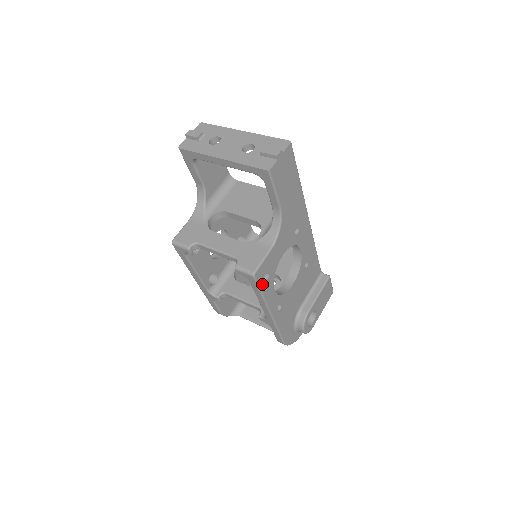
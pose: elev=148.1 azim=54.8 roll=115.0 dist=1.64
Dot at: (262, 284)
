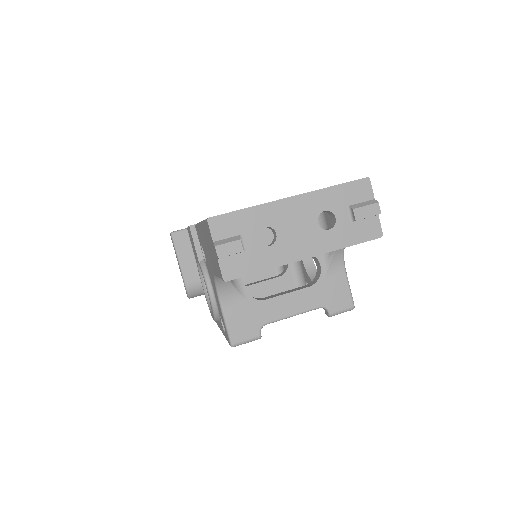
Dot at: occluded
